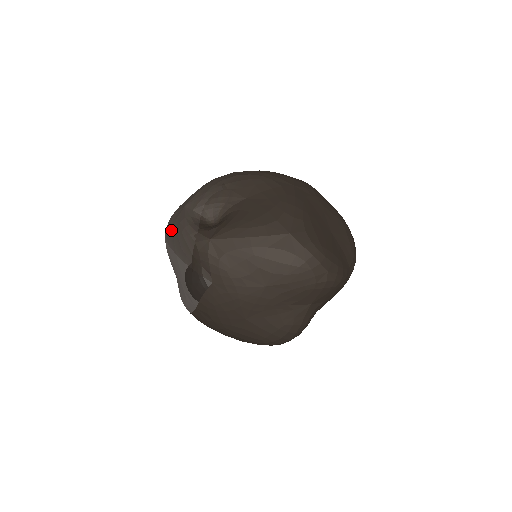
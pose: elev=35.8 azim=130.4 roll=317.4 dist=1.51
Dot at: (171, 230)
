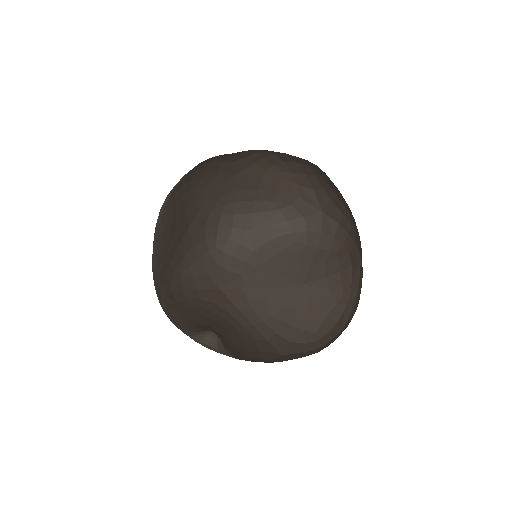
Dot at: occluded
